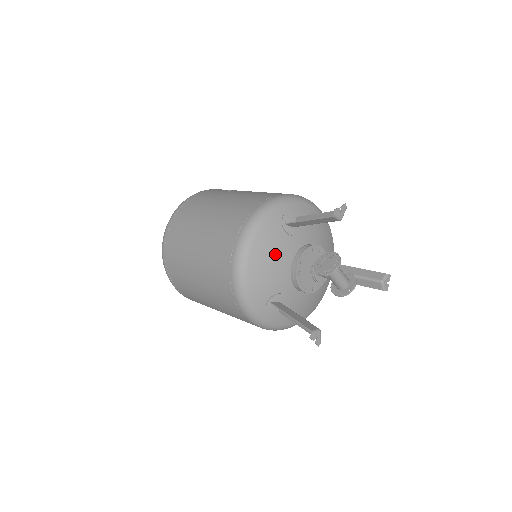
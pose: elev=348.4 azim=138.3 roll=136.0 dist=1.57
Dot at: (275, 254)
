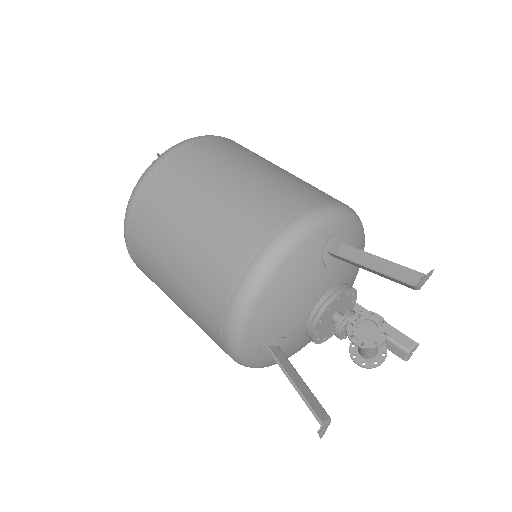
Dot at: (300, 290)
